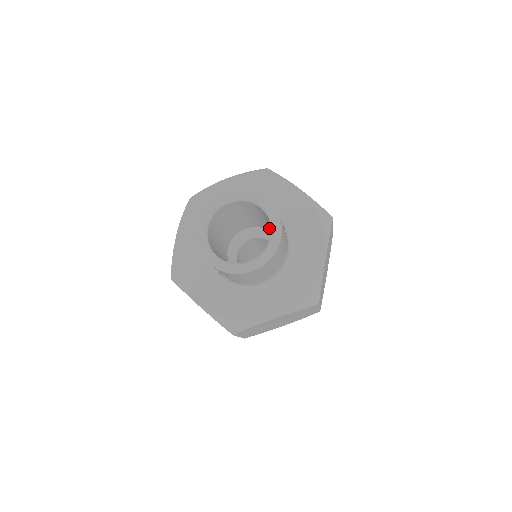
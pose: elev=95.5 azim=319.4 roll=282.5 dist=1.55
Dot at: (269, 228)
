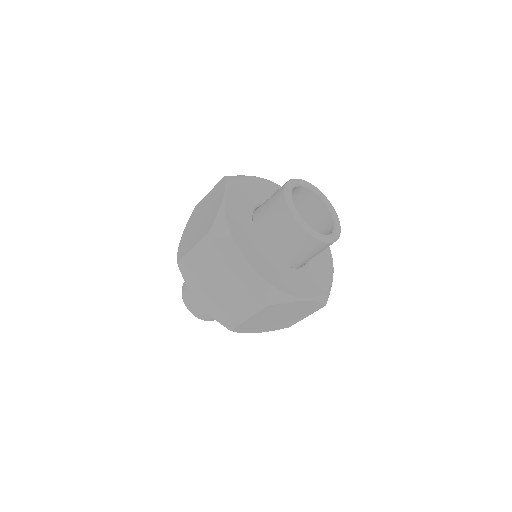
Dot at: occluded
